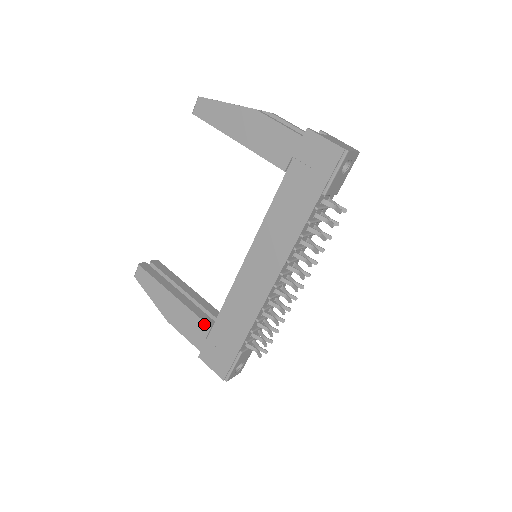
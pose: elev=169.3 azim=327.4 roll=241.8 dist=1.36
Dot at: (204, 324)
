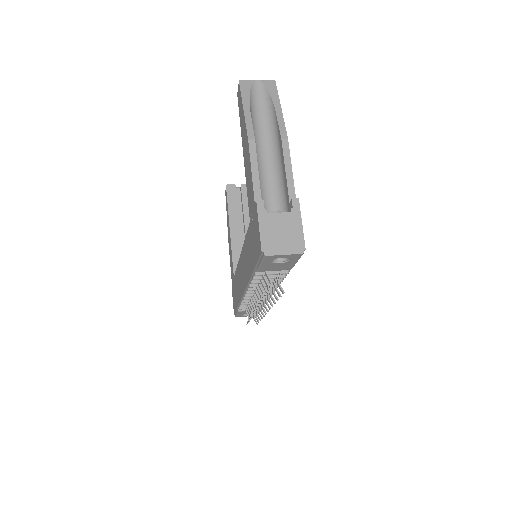
Dot at: (233, 269)
